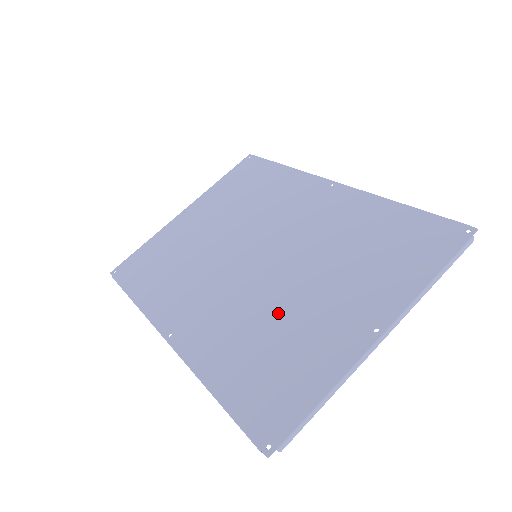
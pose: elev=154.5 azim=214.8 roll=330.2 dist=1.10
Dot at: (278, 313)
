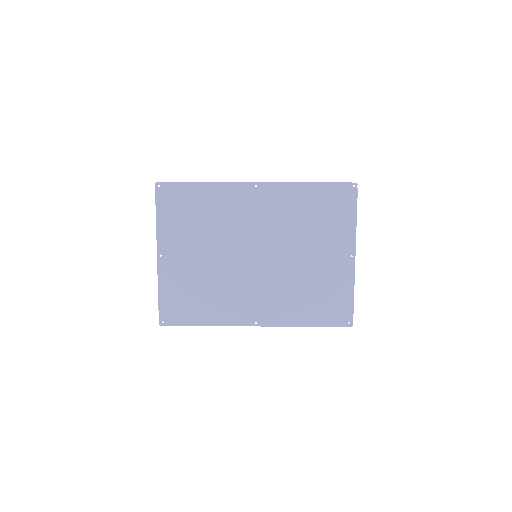
Dot at: (302, 277)
